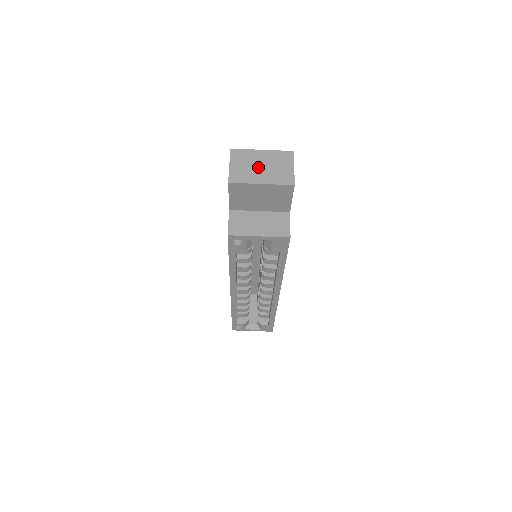
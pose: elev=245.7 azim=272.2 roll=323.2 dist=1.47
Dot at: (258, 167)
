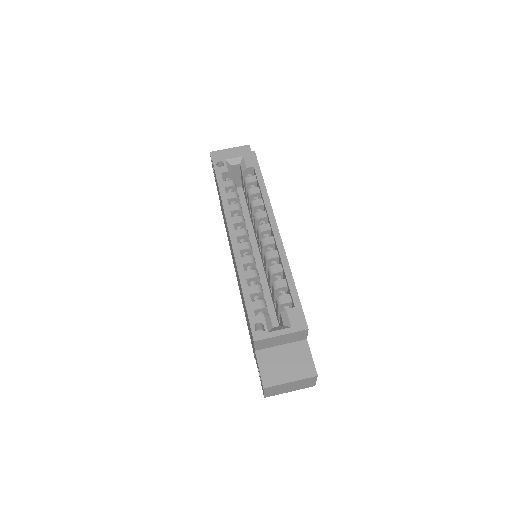
Dot at: occluded
